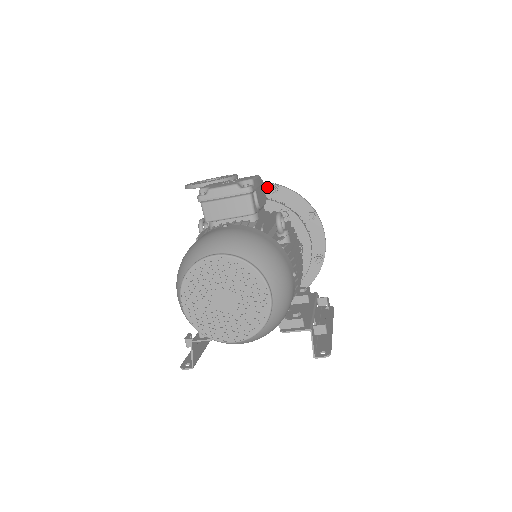
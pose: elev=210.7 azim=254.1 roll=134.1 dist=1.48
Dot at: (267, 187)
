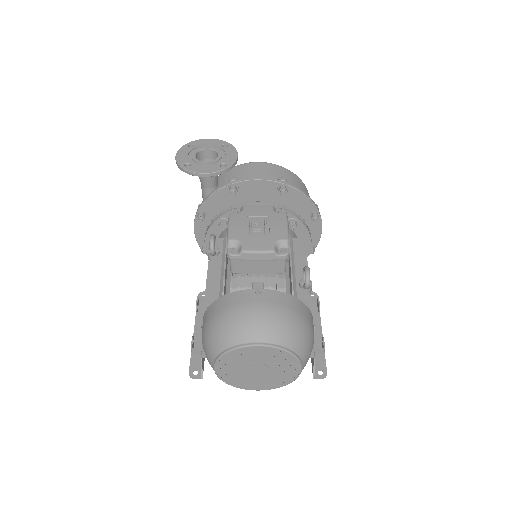
Dot at: (275, 185)
